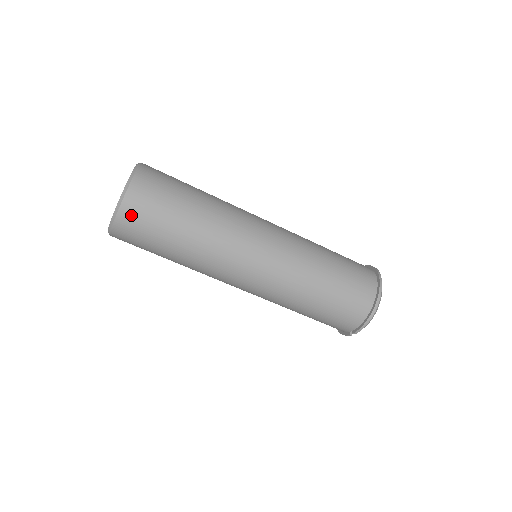
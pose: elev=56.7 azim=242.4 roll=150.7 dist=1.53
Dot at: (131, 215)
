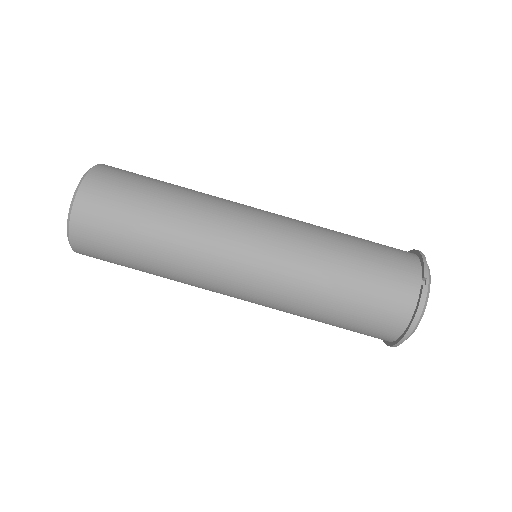
Dot at: (111, 169)
